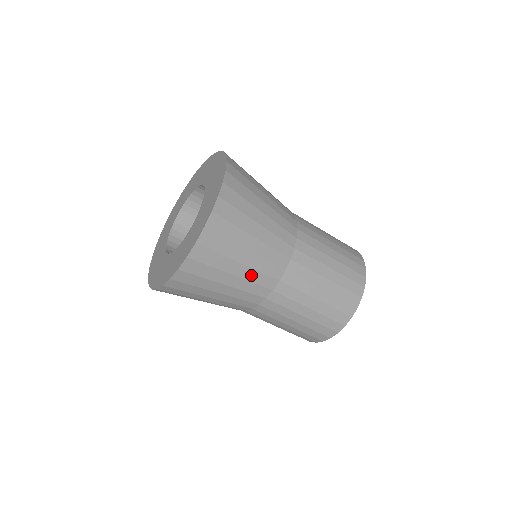
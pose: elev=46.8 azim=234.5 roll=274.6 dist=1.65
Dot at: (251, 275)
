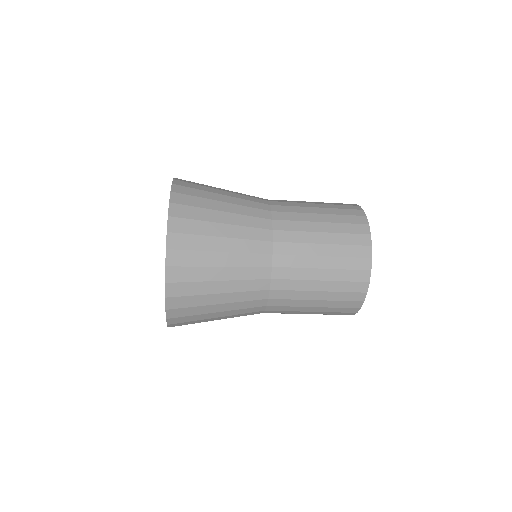
Dot at: (240, 246)
